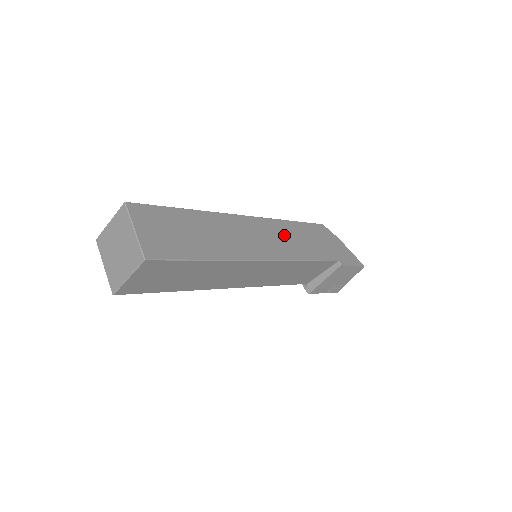
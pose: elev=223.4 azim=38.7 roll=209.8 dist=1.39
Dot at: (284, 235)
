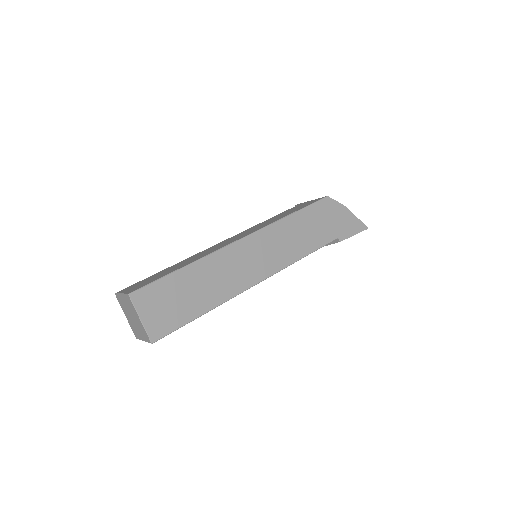
Dot at: (281, 239)
